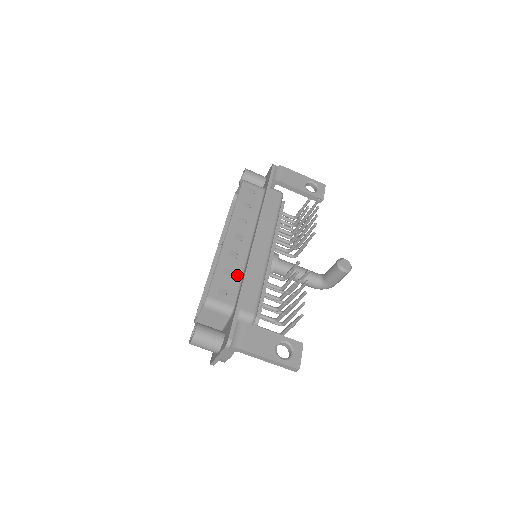
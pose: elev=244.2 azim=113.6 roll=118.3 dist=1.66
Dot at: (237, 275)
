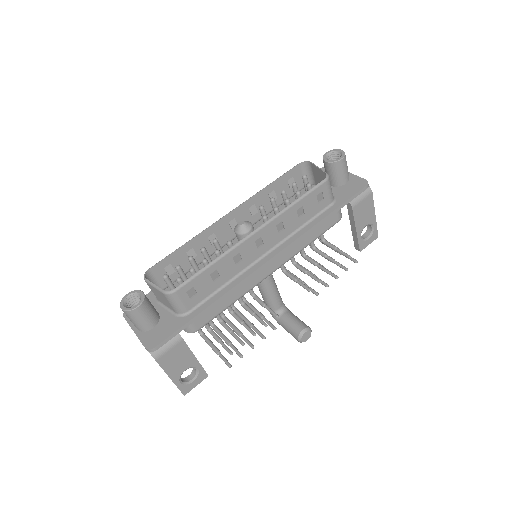
Dot at: (220, 282)
